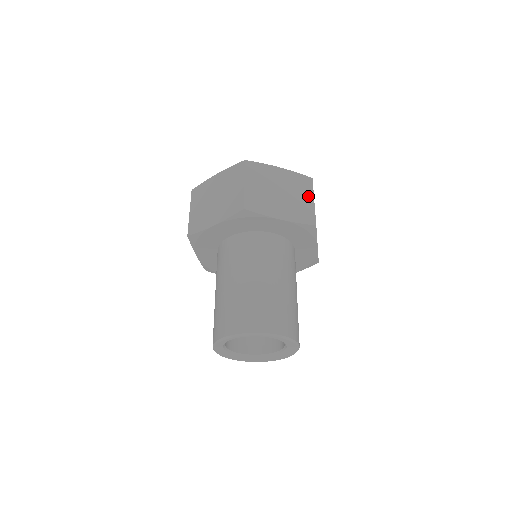
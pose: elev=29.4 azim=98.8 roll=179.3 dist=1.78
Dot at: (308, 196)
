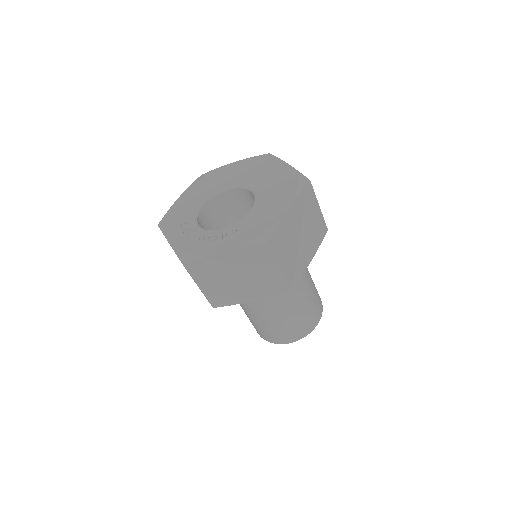
Dot at: (271, 266)
